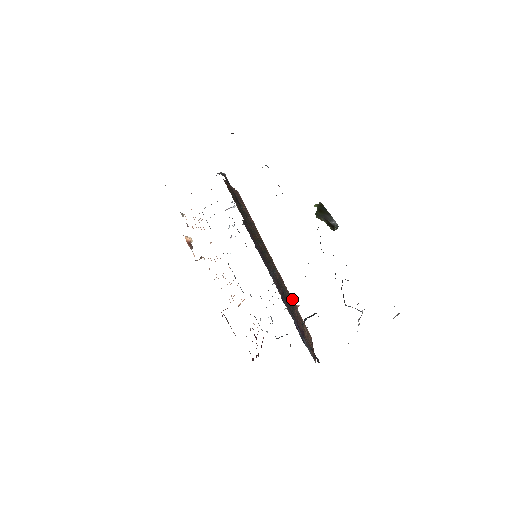
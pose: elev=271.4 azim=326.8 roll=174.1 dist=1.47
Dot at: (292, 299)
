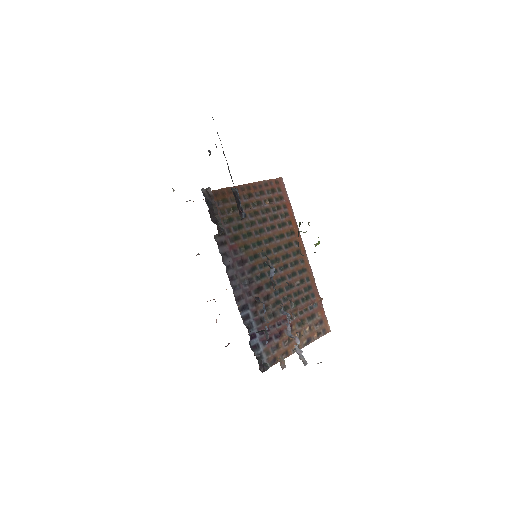
Dot at: (317, 291)
